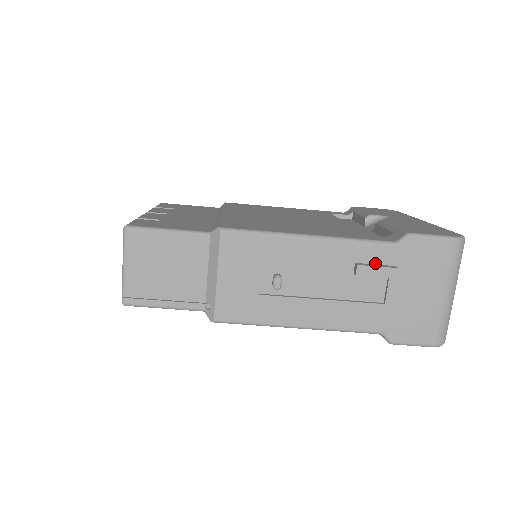
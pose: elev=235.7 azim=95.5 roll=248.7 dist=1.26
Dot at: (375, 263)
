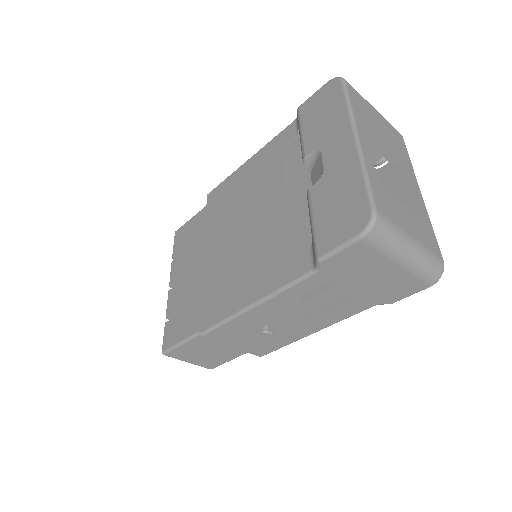
Dot at: (316, 288)
